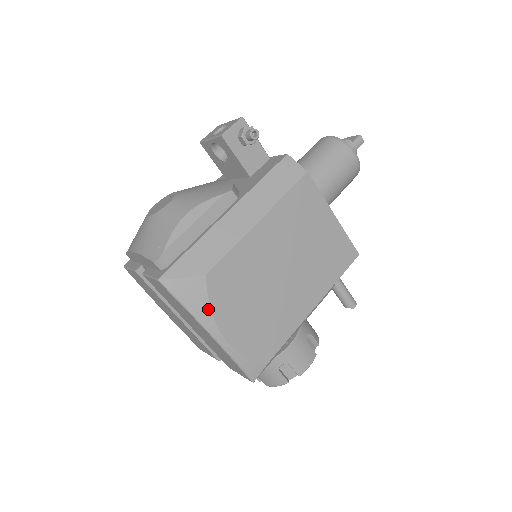
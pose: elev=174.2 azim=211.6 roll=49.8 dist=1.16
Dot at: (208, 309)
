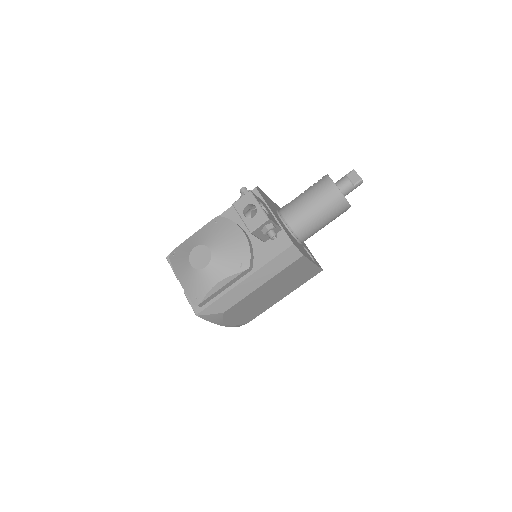
Dot at: (222, 321)
